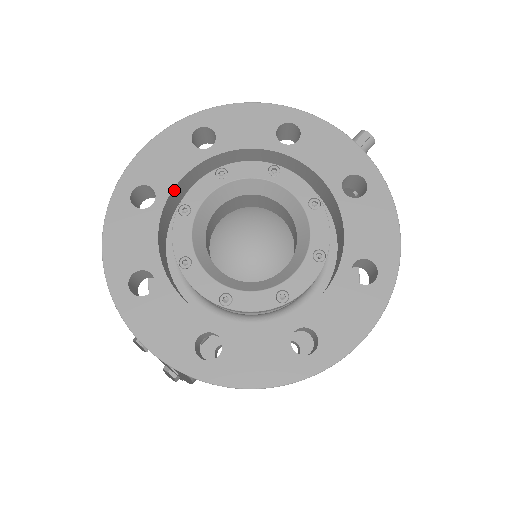
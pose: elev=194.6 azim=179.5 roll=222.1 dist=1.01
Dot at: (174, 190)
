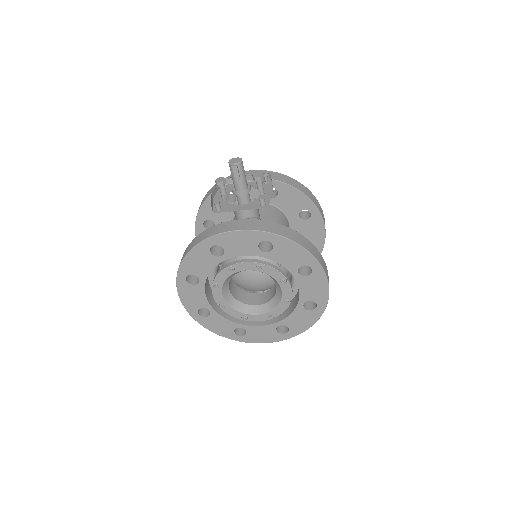
Dot at: (209, 302)
